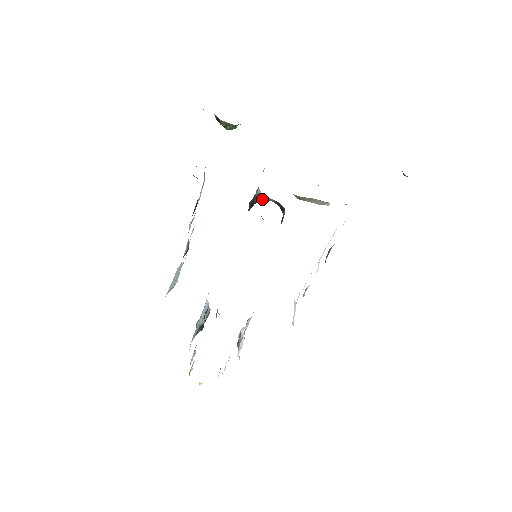
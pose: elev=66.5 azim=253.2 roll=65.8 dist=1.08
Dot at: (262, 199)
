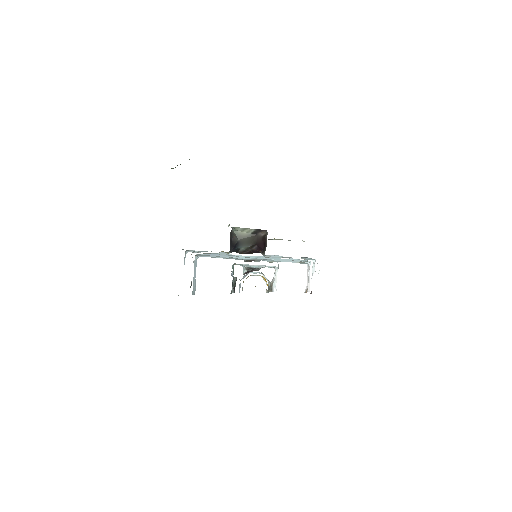
Dot at: (238, 242)
